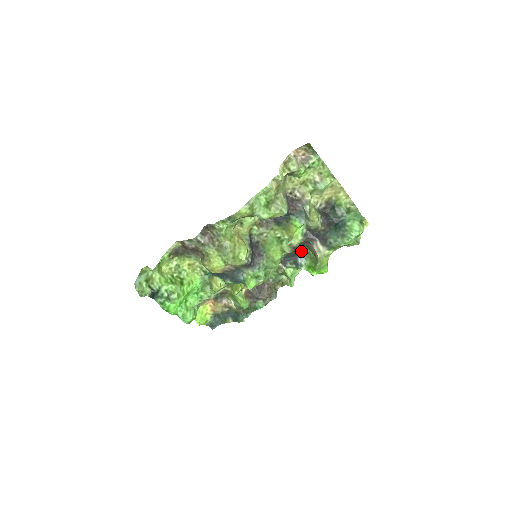
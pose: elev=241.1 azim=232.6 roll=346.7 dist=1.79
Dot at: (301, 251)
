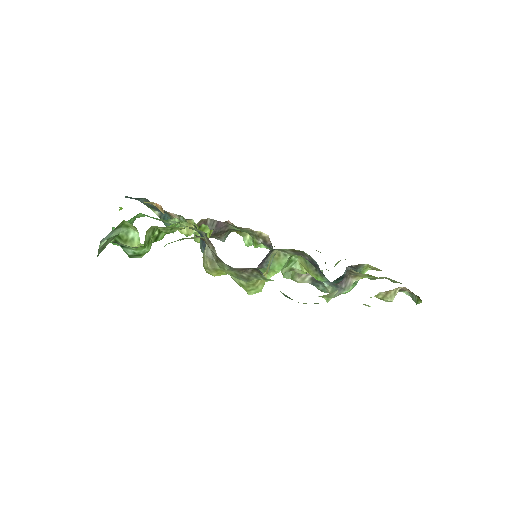
Dot at: occluded
